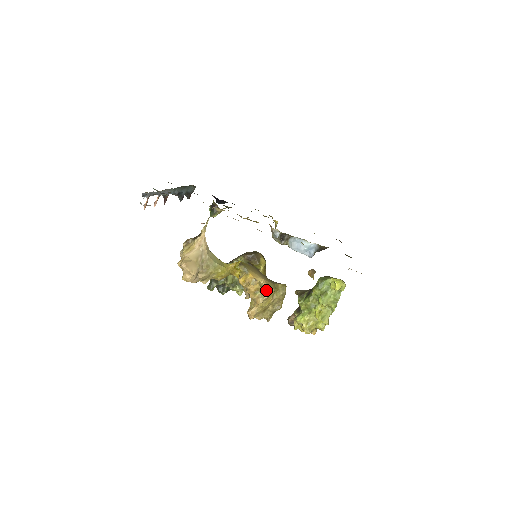
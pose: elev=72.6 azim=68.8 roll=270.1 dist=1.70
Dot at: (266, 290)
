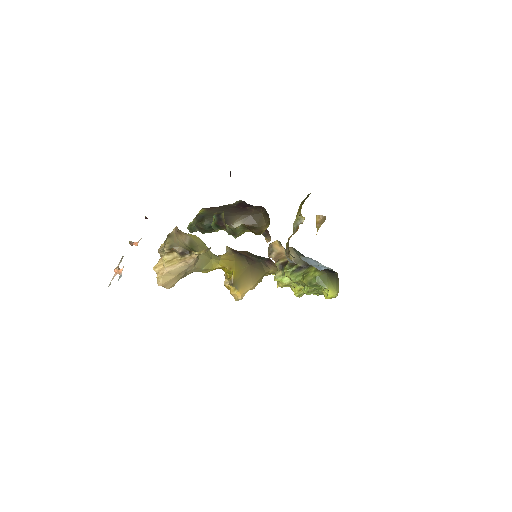
Dot at: occluded
